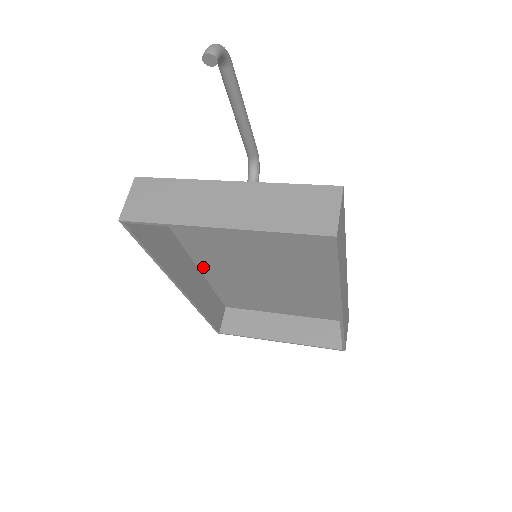
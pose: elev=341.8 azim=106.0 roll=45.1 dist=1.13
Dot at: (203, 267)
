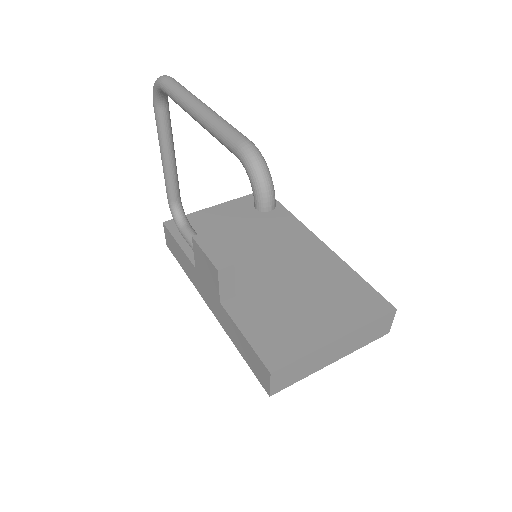
Dot at: occluded
